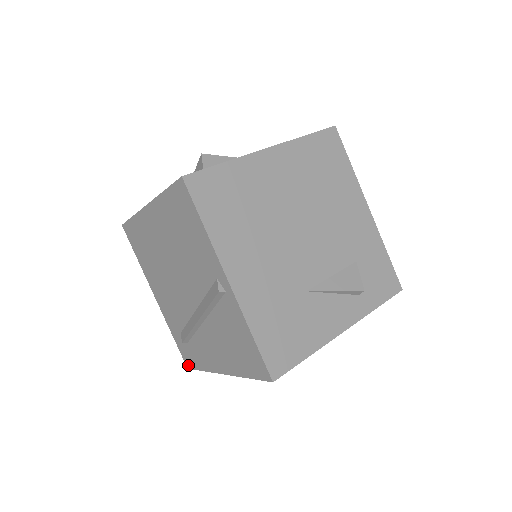
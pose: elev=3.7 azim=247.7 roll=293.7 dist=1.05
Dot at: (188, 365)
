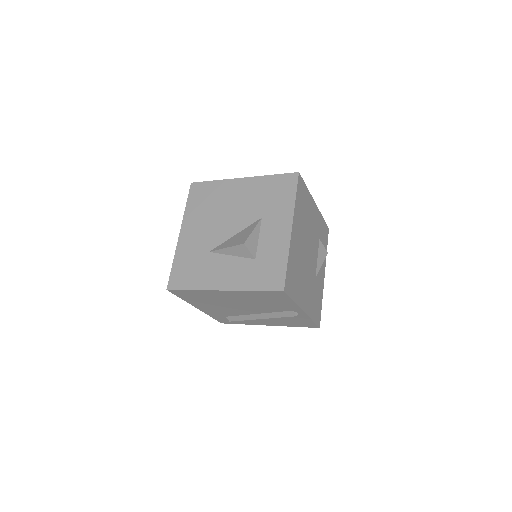
Dot at: (224, 323)
